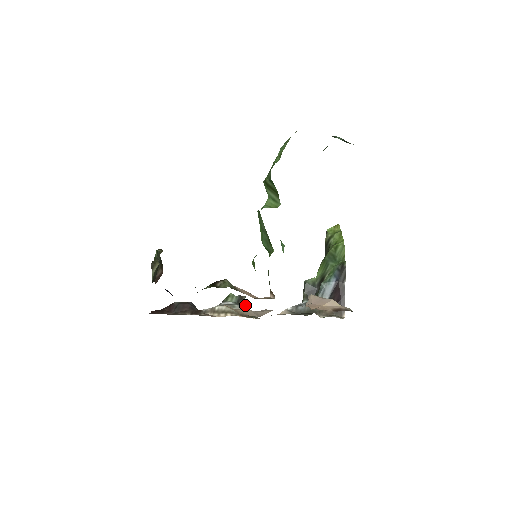
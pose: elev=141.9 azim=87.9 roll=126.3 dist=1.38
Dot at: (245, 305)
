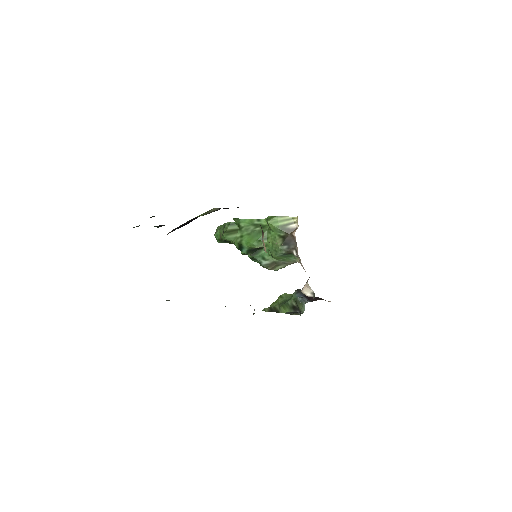
Dot at: occluded
